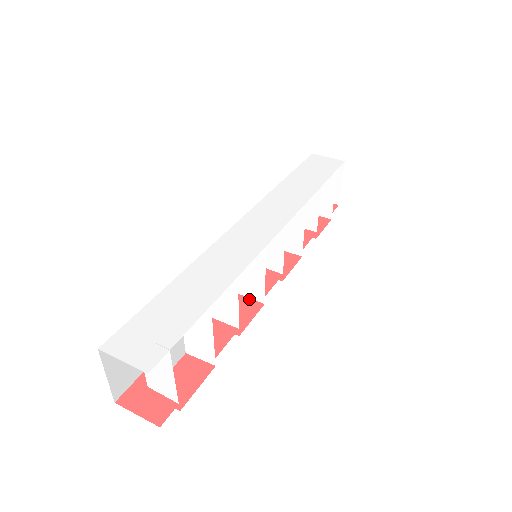
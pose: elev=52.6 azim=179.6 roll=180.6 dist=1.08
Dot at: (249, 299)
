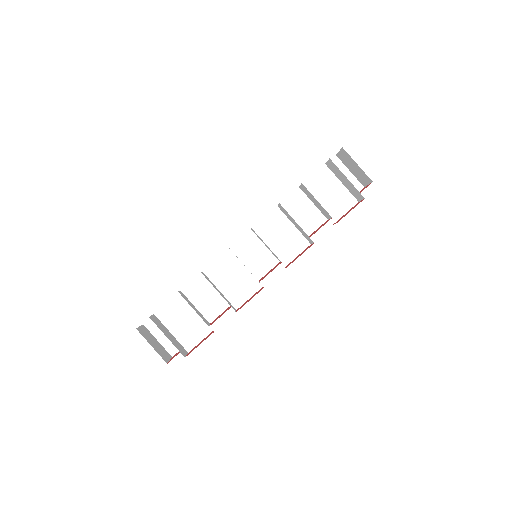
Dot at: (262, 288)
